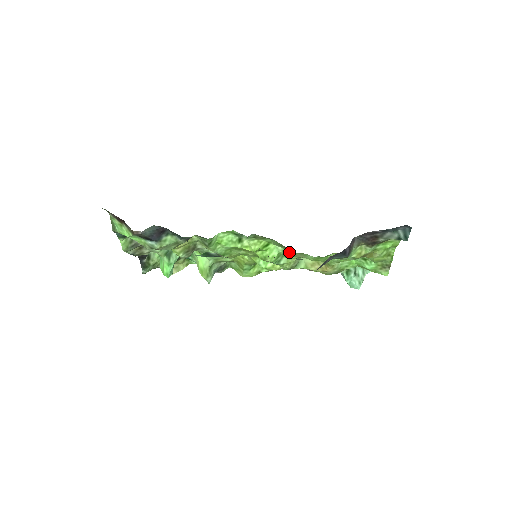
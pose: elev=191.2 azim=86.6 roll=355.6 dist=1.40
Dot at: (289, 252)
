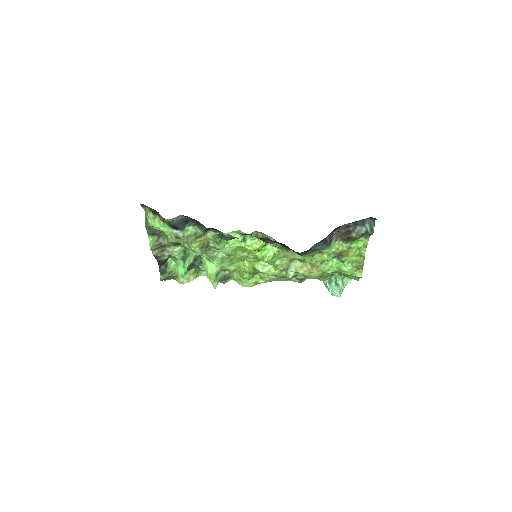
Dot at: (282, 252)
